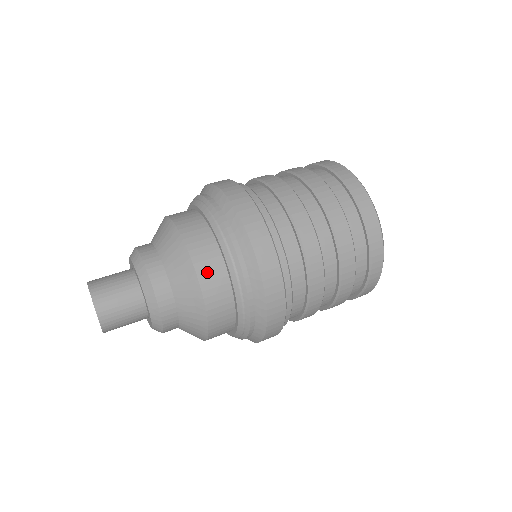
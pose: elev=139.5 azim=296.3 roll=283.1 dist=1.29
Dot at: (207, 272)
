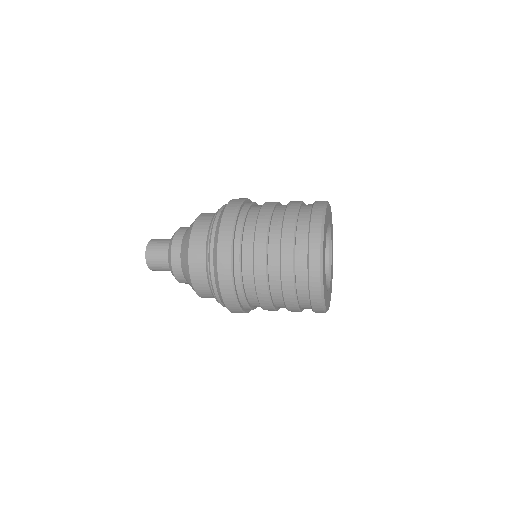
Dot at: (195, 257)
